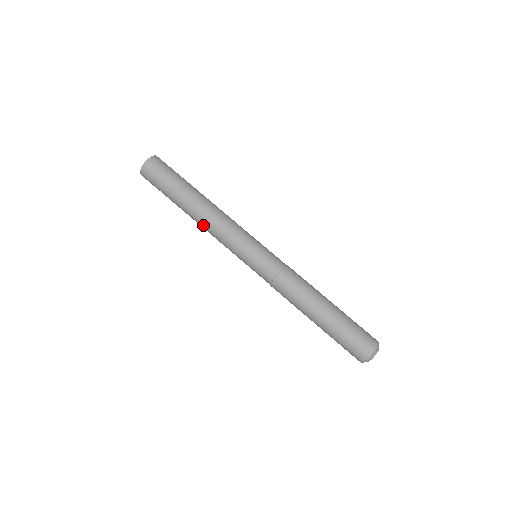
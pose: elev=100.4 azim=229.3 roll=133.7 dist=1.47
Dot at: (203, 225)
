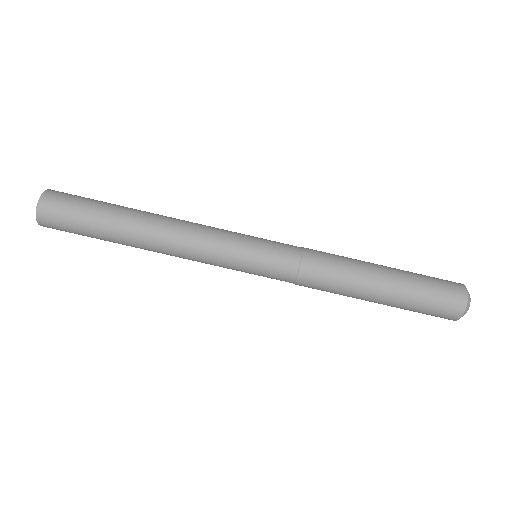
Dot at: occluded
